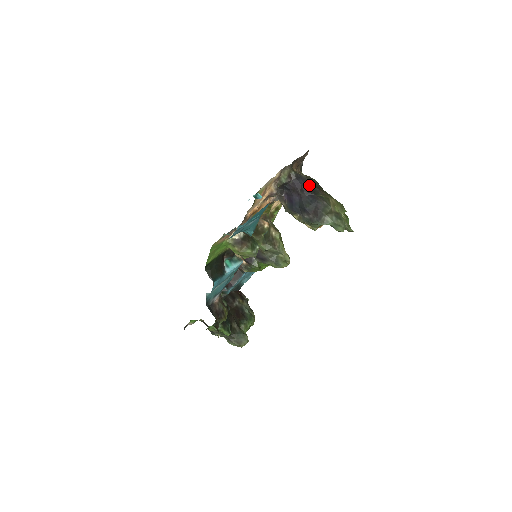
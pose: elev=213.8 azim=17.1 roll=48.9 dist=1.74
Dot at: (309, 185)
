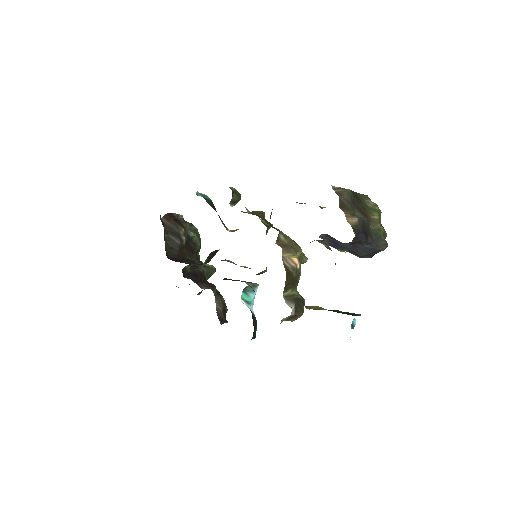
Dot at: (363, 228)
